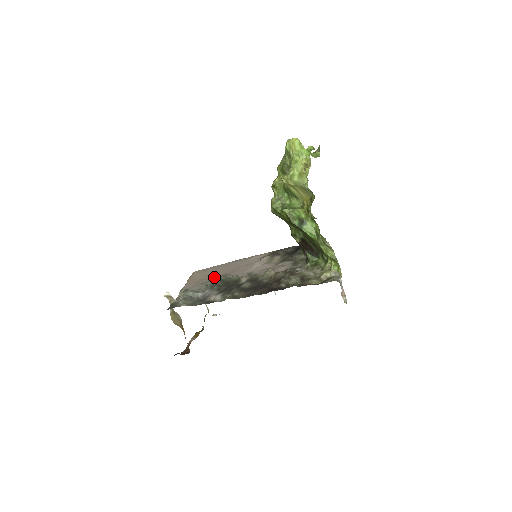
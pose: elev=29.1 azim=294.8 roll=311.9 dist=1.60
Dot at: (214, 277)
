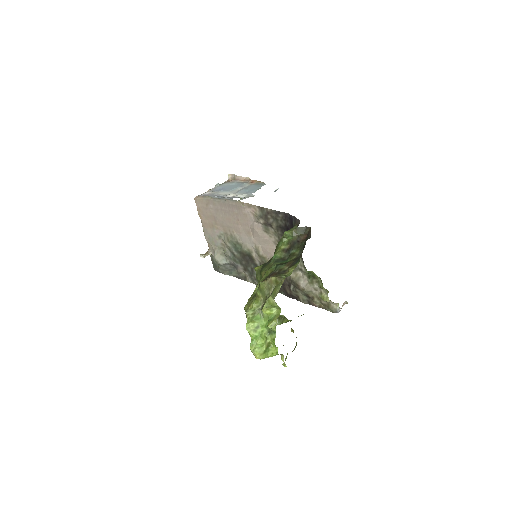
Dot at: (224, 230)
